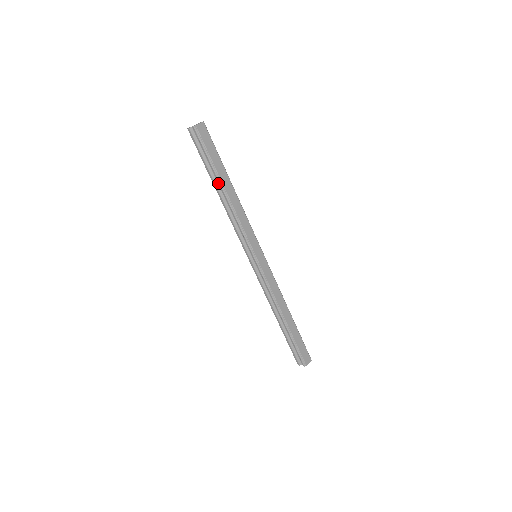
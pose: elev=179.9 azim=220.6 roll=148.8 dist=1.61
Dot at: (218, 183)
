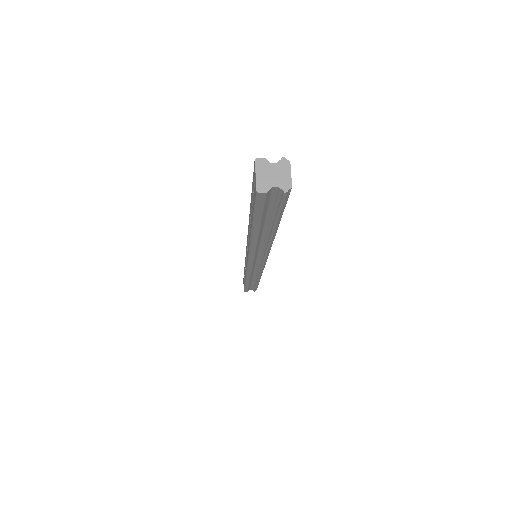
Dot at: (264, 230)
